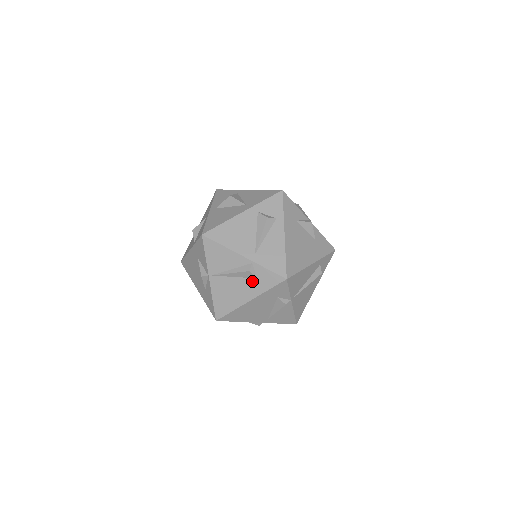
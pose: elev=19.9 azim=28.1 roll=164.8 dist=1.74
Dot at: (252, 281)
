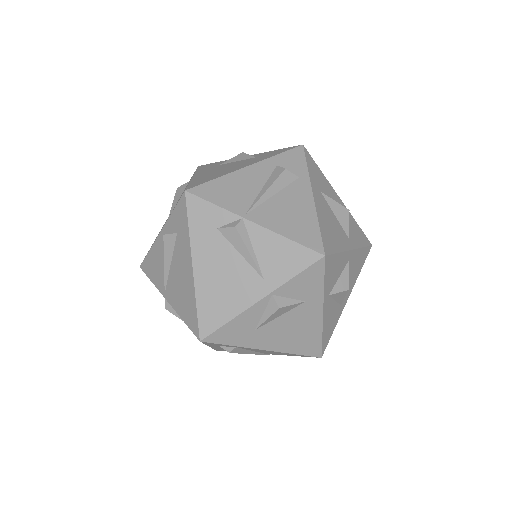
Dot at: (178, 243)
